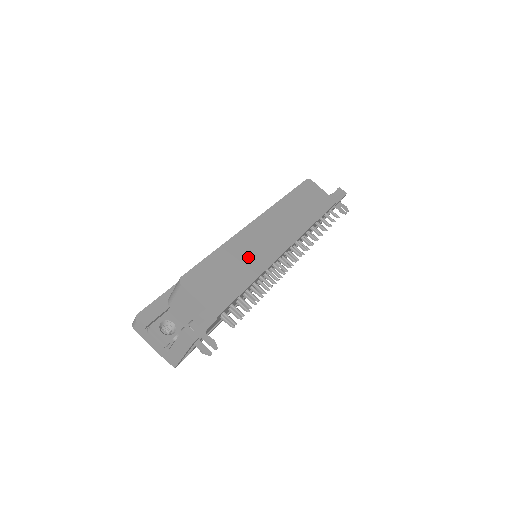
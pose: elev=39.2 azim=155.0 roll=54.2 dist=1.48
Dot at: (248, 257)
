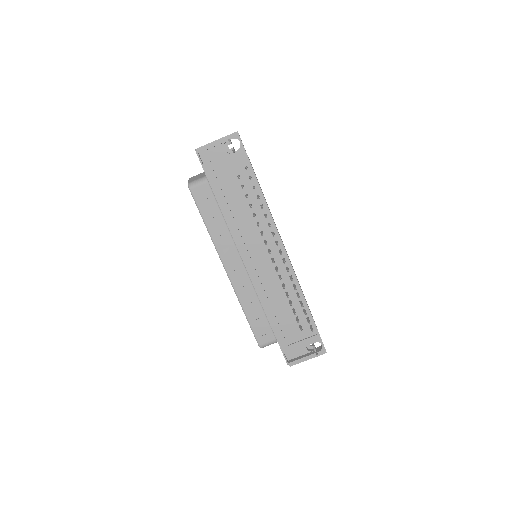
Dot at: occluded
